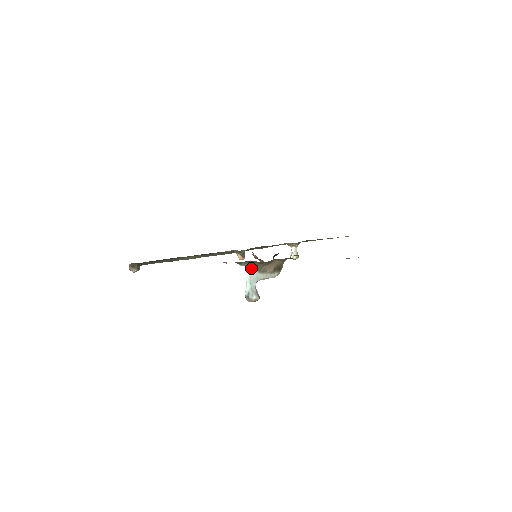
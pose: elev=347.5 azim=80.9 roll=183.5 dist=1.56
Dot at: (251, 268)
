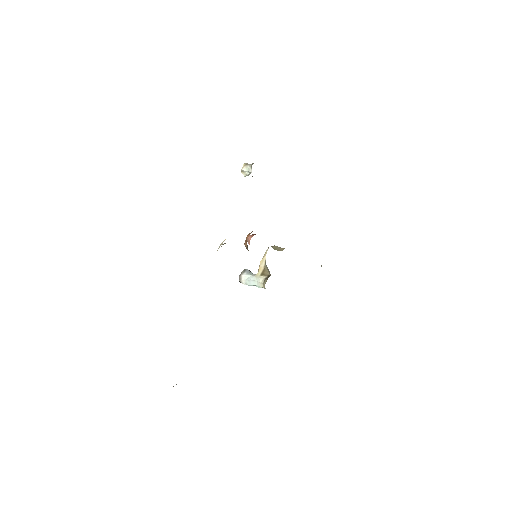
Dot at: occluded
